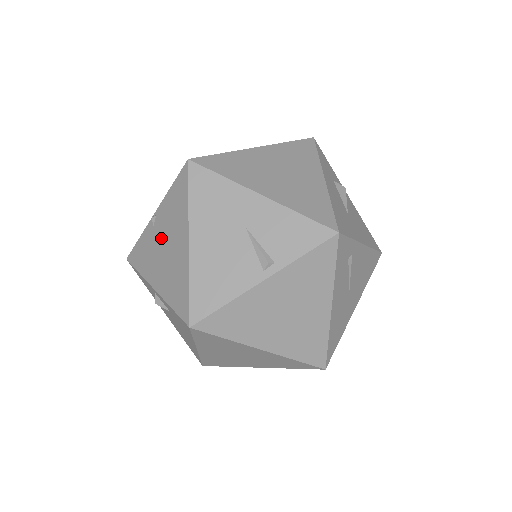
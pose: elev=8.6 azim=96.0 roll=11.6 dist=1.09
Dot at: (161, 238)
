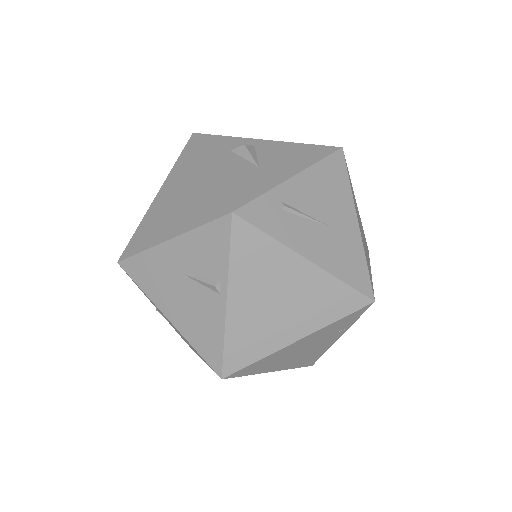
Dot at: (169, 322)
